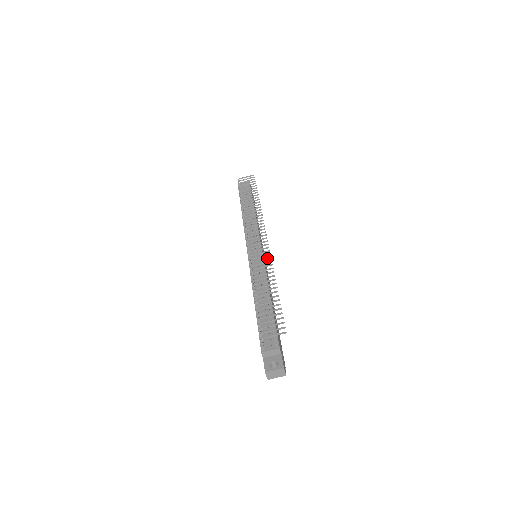
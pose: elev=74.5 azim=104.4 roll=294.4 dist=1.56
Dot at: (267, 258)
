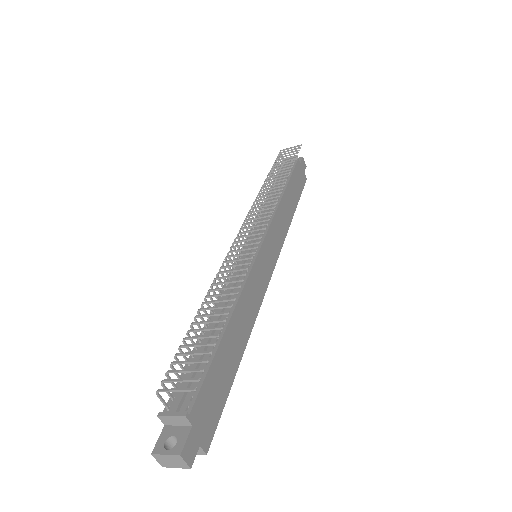
Dot at: (246, 258)
